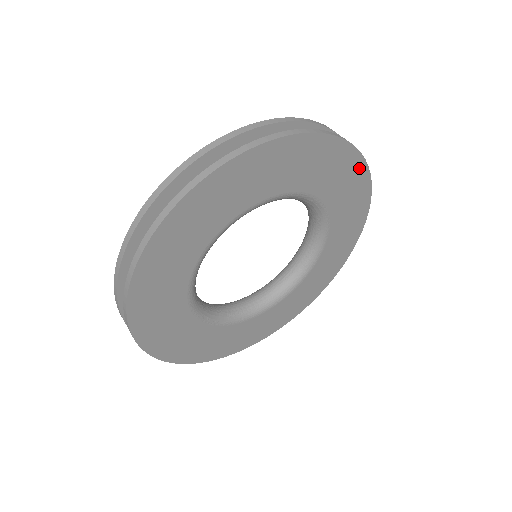
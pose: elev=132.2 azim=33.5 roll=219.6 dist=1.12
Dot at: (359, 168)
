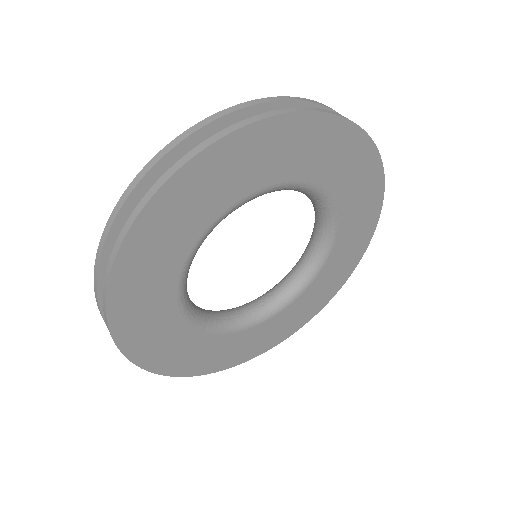
Dot at: (375, 212)
